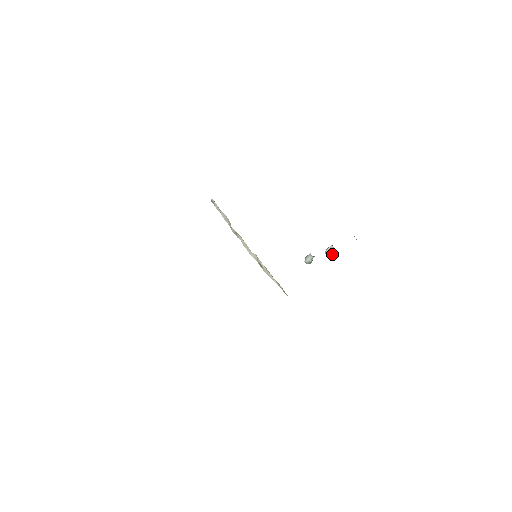
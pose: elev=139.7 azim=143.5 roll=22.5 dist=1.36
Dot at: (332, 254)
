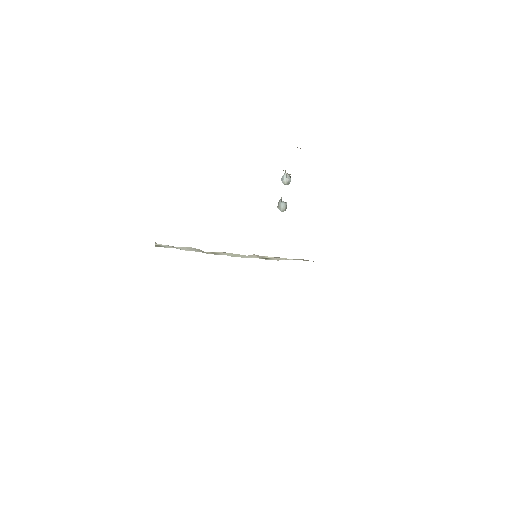
Dot at: (290, 180)
